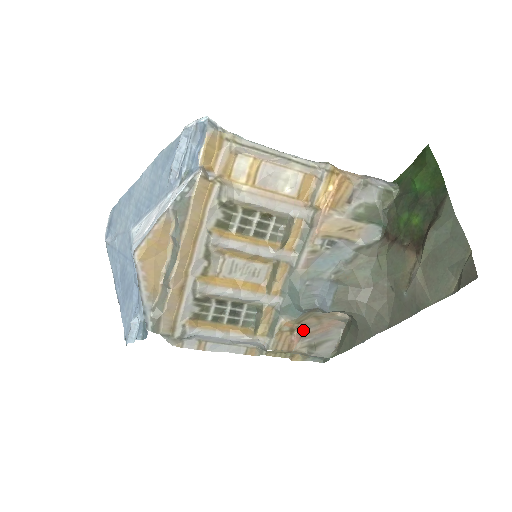
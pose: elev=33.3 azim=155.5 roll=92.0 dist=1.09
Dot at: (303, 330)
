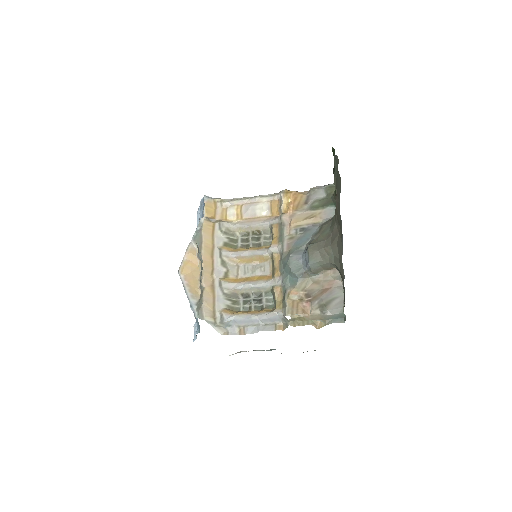
Dot at: (310, 296)
